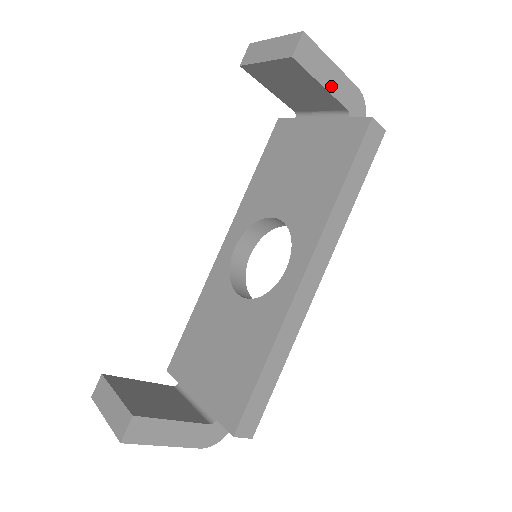
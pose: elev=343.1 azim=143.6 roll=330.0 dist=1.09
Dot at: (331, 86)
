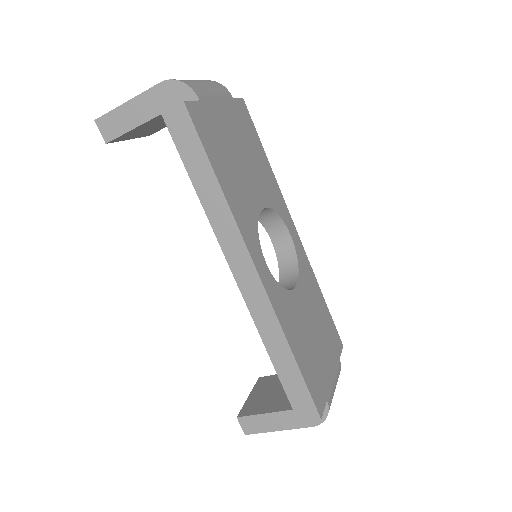
Dot at: (143, 116)
